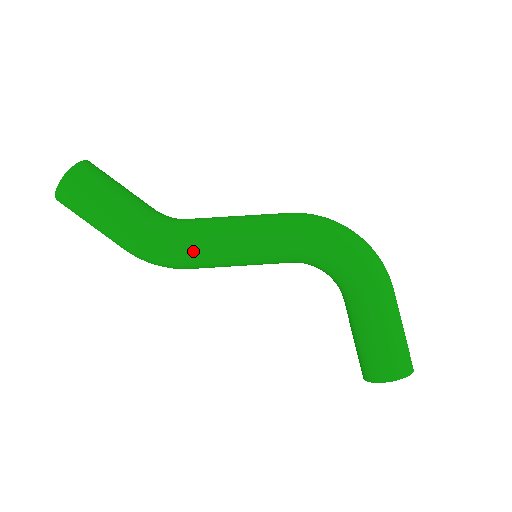
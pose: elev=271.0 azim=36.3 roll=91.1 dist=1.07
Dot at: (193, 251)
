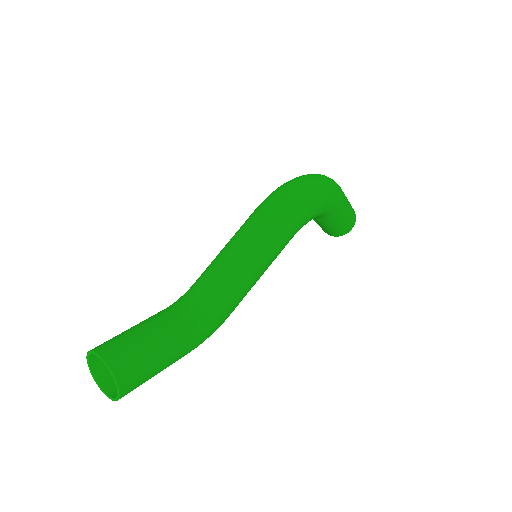
Dot at: (234, 309)
